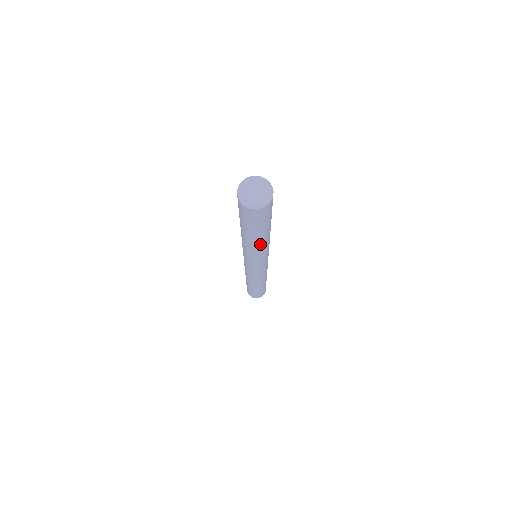
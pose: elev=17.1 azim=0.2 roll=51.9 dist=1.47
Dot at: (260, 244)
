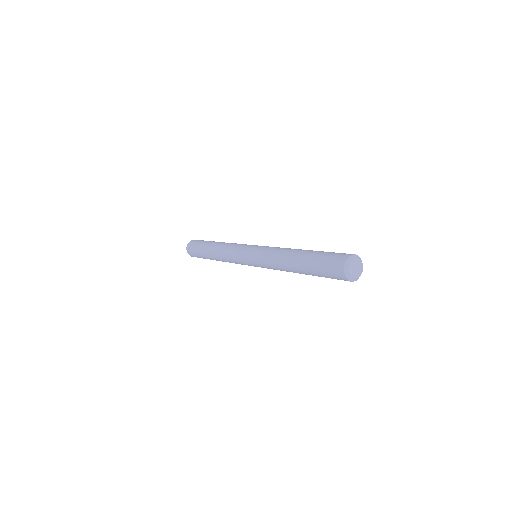
Dot at: (293, 272)
